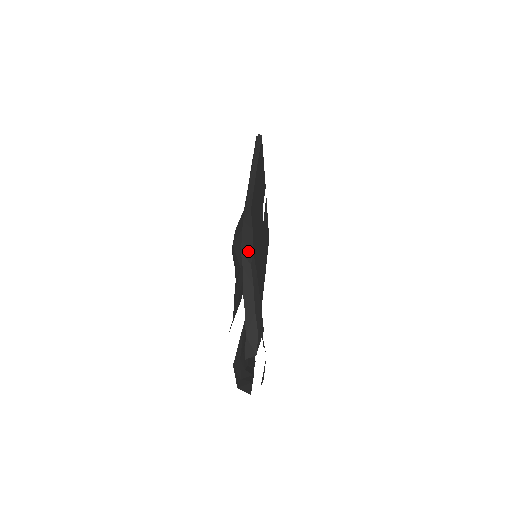
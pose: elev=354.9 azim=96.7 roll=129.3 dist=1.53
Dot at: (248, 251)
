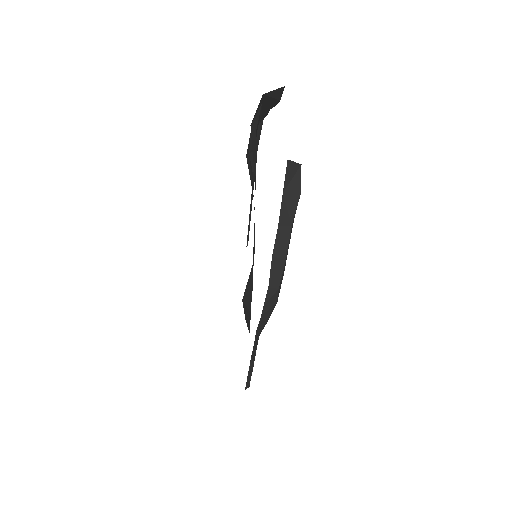
Dot at: occluded
